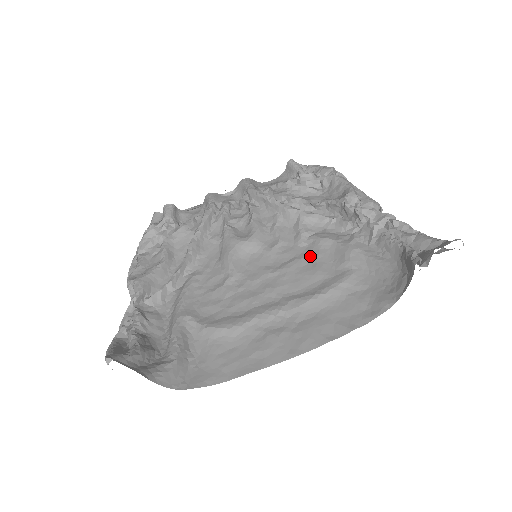
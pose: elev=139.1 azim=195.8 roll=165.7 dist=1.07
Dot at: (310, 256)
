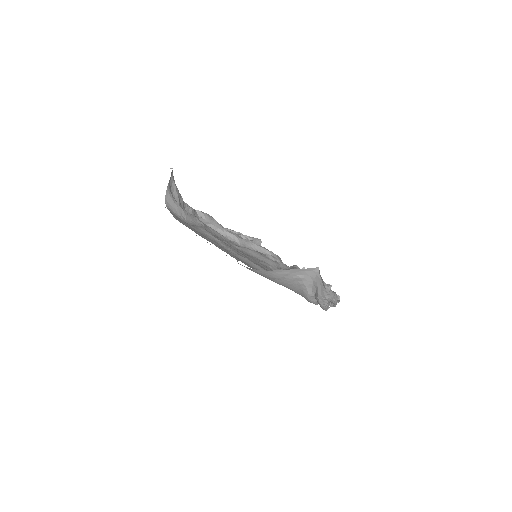
Dot at: occluded
